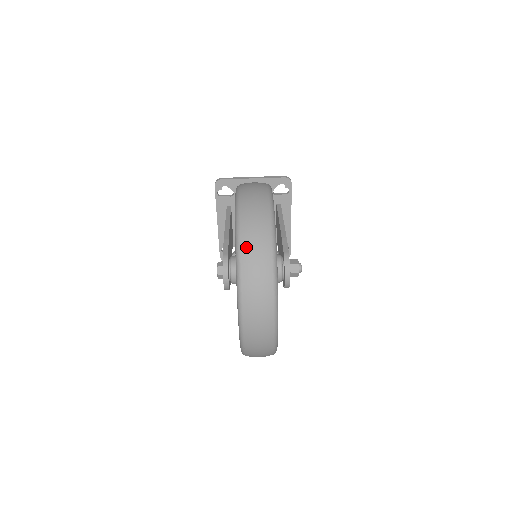
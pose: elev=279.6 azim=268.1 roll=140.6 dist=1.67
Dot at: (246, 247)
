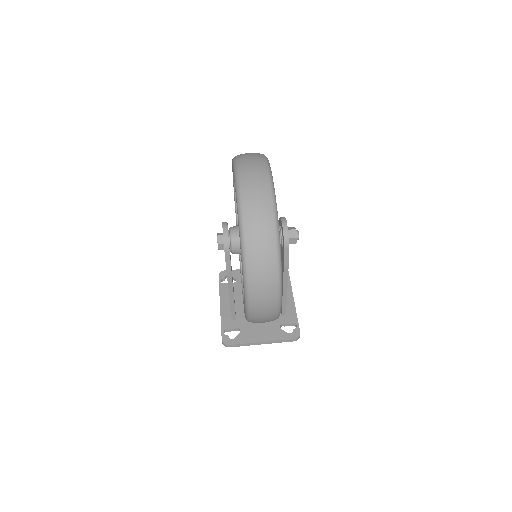
Dot at: occluded
